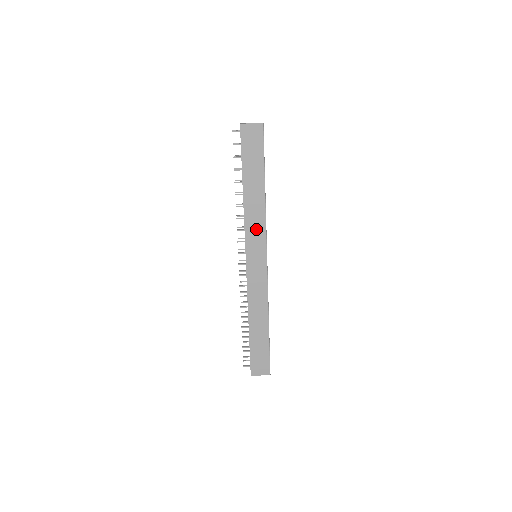
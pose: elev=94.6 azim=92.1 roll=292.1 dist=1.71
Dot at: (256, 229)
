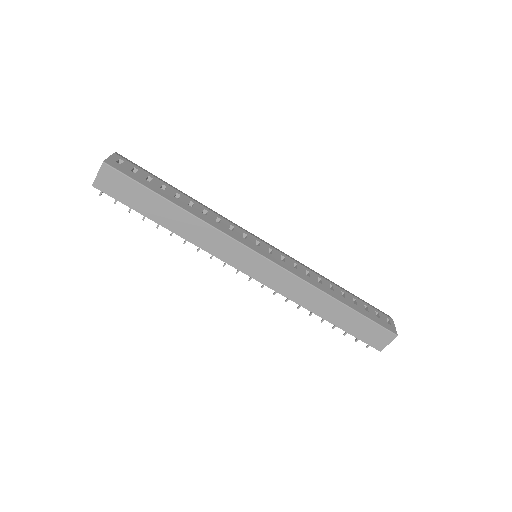
Dot at: (219, 244)
